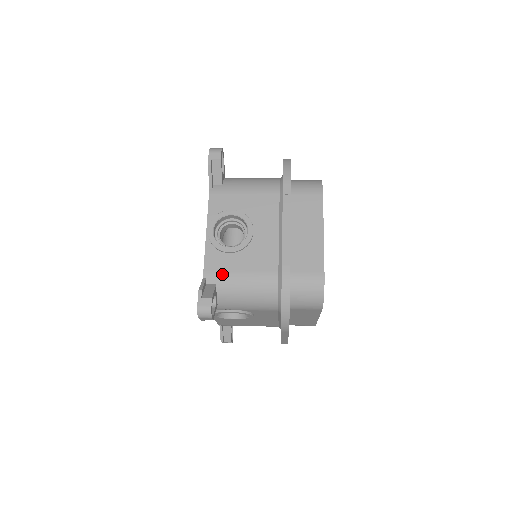
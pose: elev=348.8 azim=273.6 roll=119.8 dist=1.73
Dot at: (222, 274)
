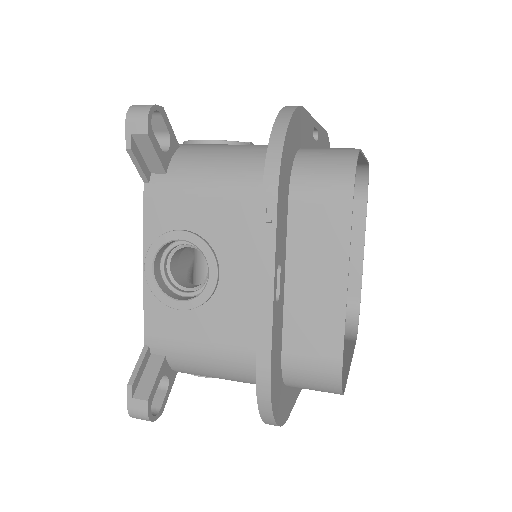
Dot at: (171, 343)
